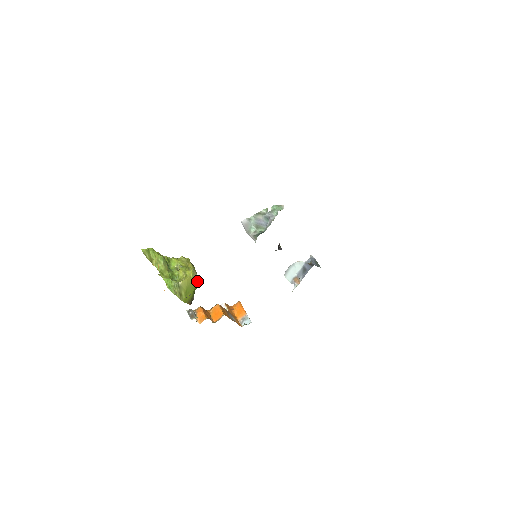
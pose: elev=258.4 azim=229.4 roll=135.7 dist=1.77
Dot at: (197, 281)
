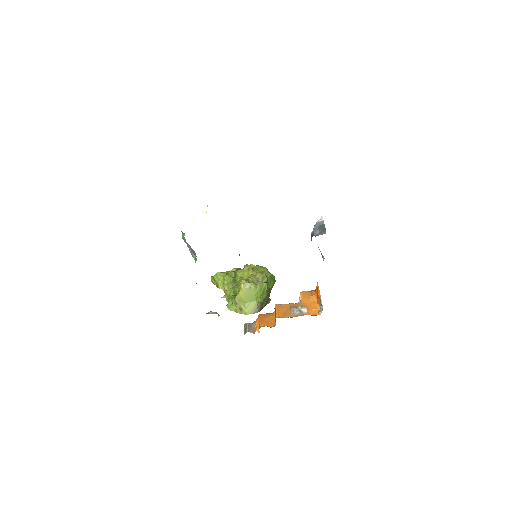
Dot at: (258, 286)
